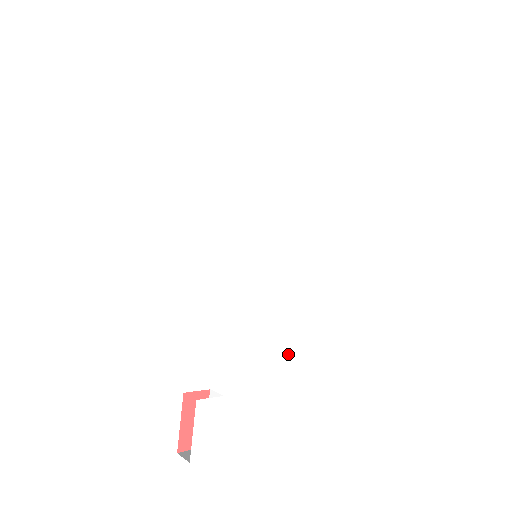
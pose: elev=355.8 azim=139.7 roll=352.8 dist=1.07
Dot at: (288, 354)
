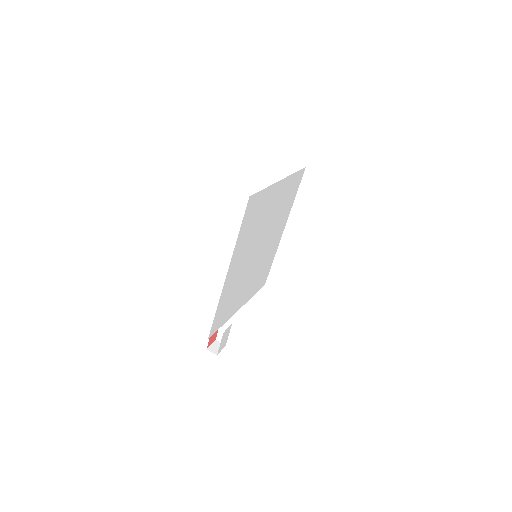
Dot at: (258, 287)
